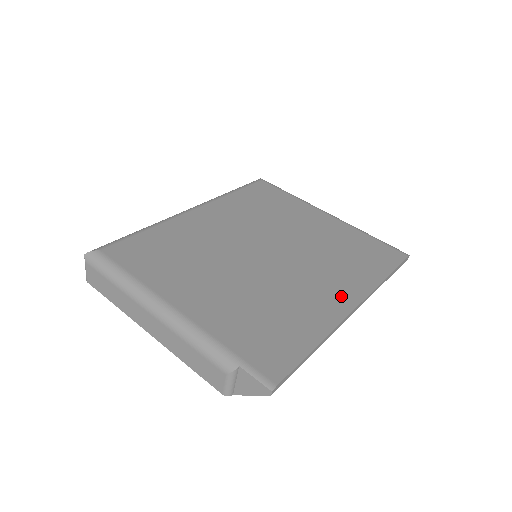
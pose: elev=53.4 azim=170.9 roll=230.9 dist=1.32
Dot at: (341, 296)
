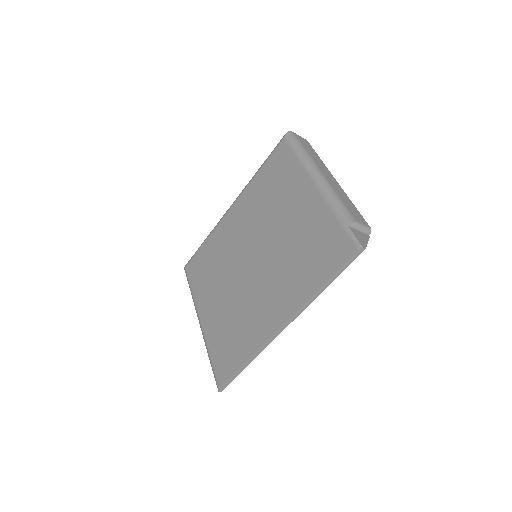
Dot at: (277, 314)
